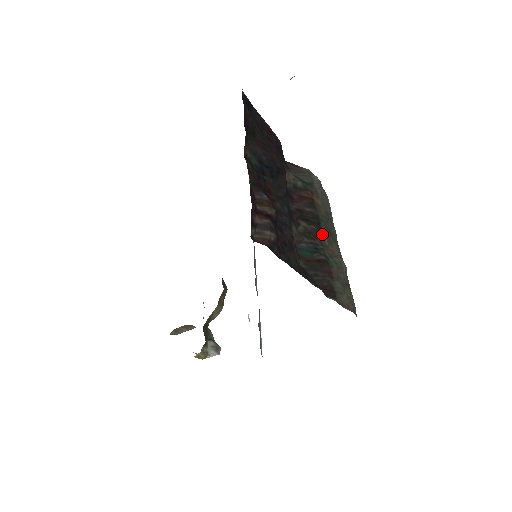
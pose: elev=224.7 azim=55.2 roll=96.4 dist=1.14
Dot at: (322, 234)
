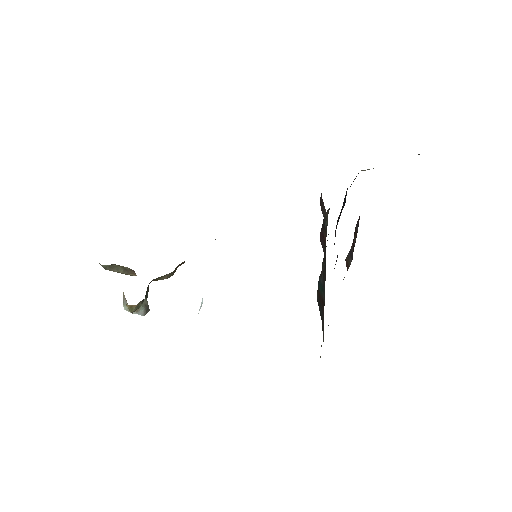
Dot at: (325, 278)
